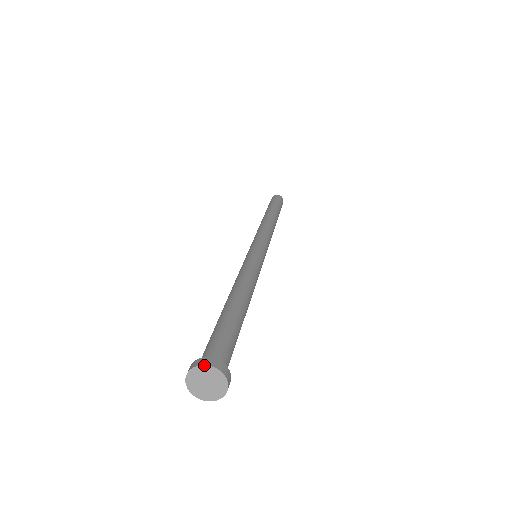
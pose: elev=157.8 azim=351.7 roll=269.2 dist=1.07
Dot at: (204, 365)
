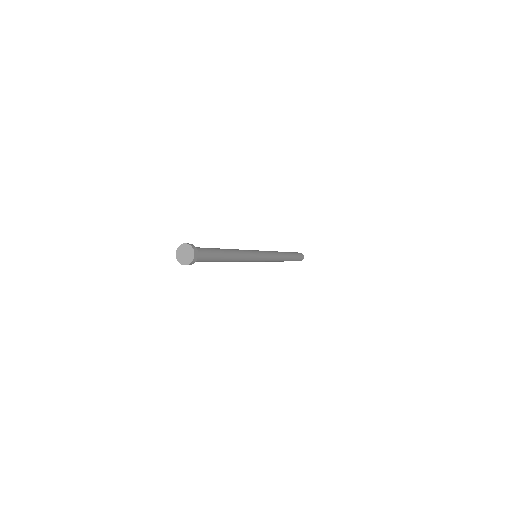
Dot at: (182, 244)
